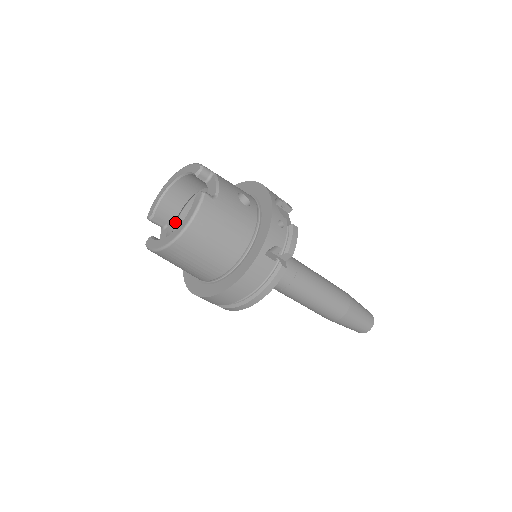
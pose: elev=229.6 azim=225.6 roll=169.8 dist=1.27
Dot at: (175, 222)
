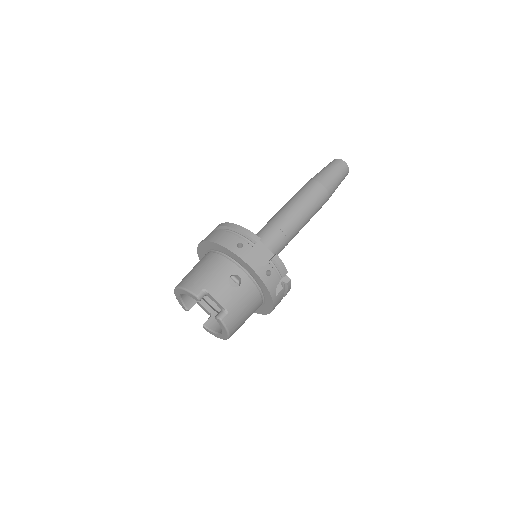
Dot at: occluded
